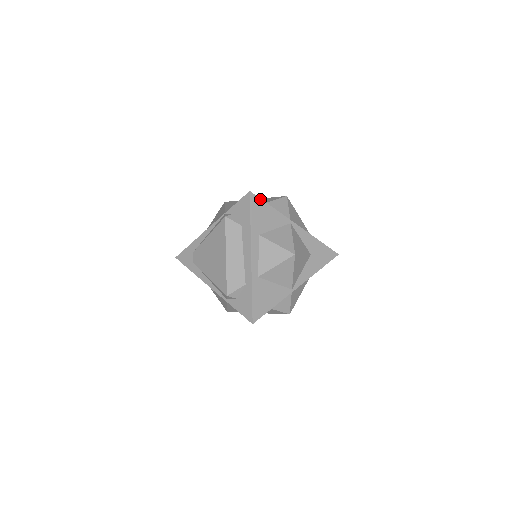
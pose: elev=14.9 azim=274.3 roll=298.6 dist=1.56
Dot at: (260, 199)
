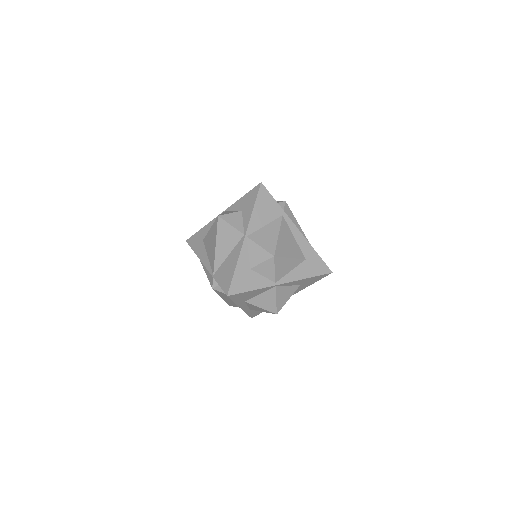
Dot at: (239, 293)
